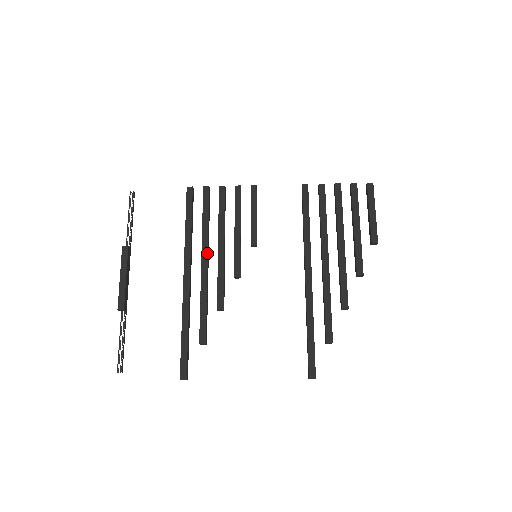
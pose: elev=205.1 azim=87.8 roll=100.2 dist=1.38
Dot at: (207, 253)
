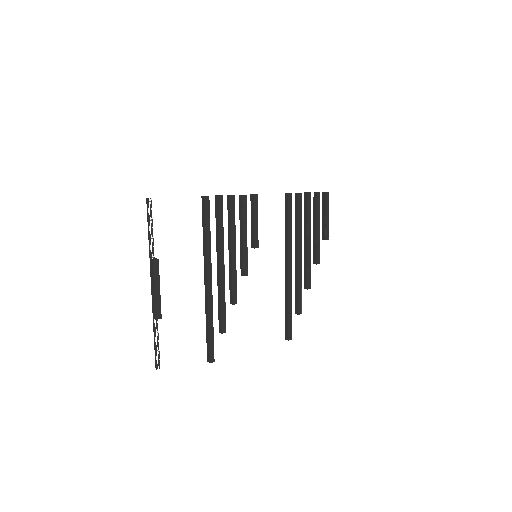
Dot at: occluded
